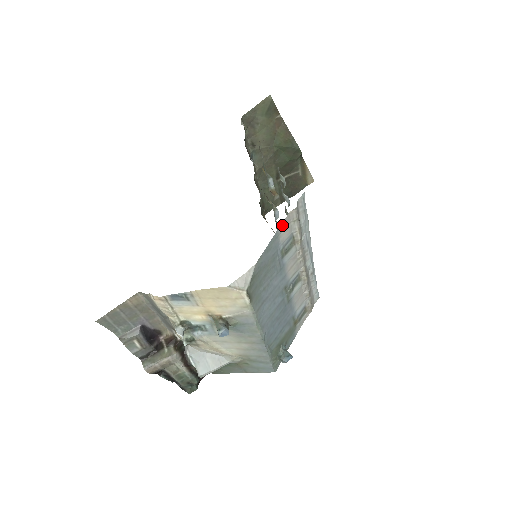
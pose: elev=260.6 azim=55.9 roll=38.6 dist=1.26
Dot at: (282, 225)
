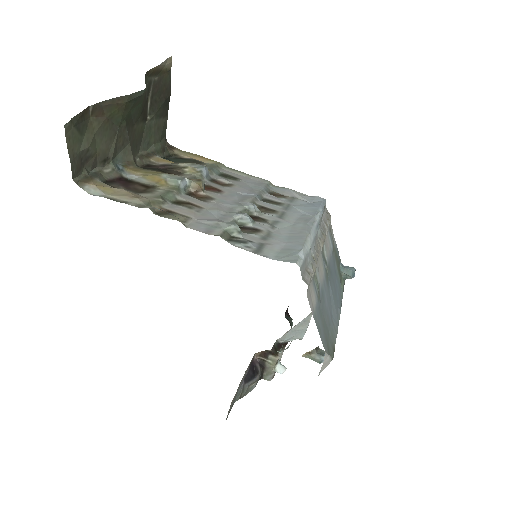
Dot at: (310, 306)
